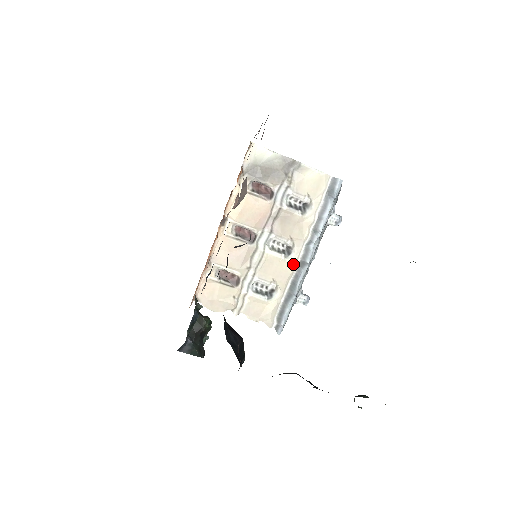
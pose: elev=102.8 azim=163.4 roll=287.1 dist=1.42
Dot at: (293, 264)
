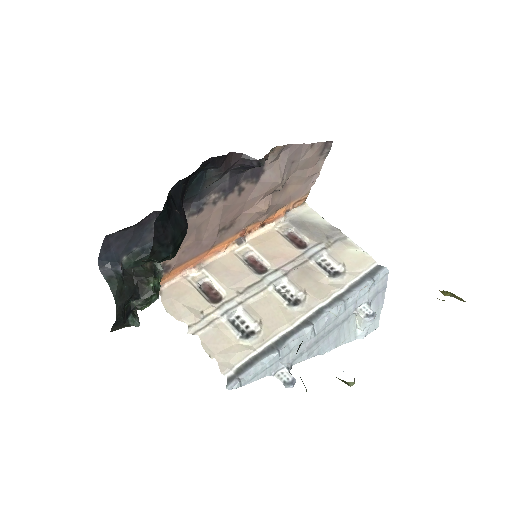
Dot at: (294, 317)
